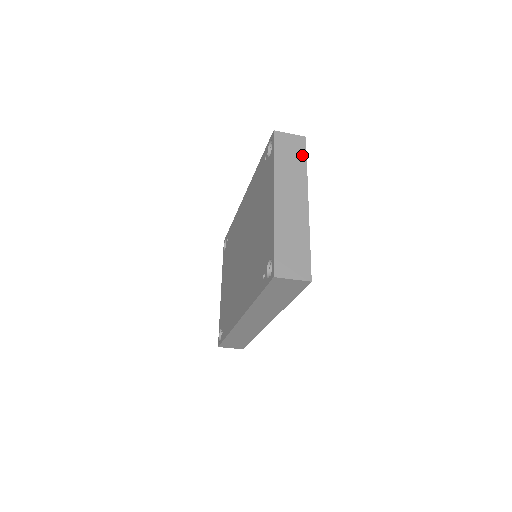
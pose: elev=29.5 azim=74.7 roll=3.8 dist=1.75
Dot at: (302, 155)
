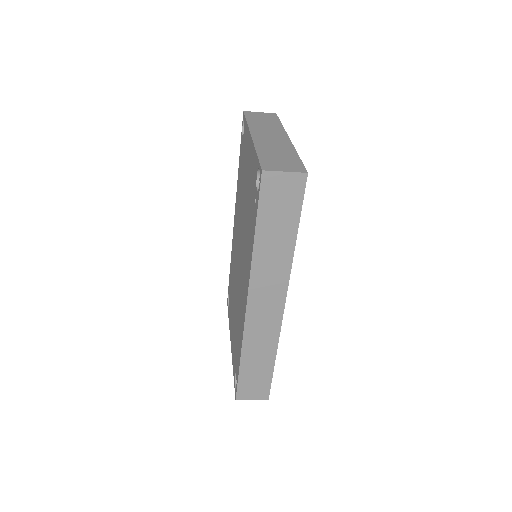
Dot at: (275, 120)
